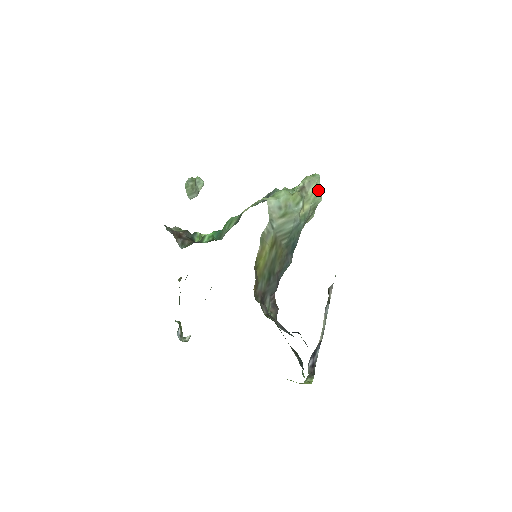
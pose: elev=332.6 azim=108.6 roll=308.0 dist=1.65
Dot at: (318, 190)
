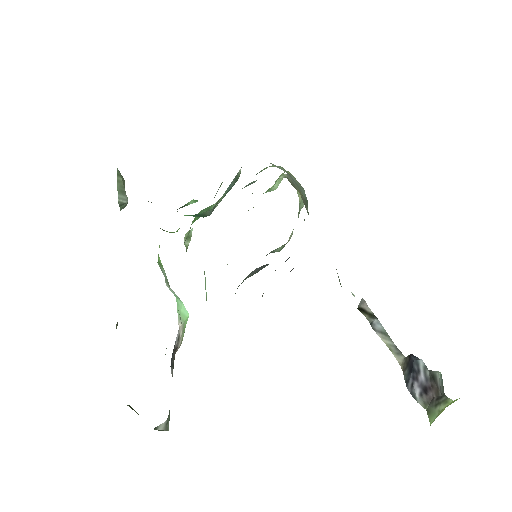
Dot at: occluded
